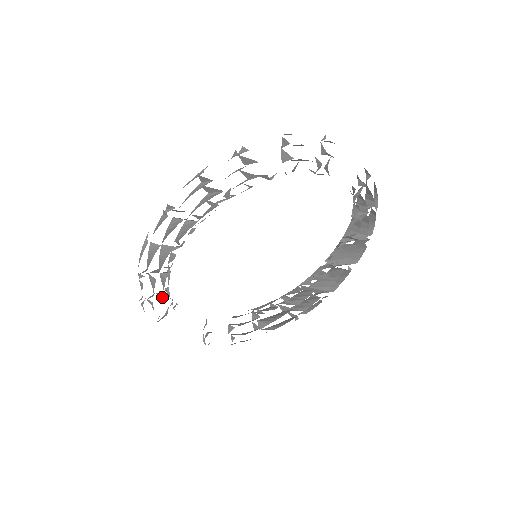
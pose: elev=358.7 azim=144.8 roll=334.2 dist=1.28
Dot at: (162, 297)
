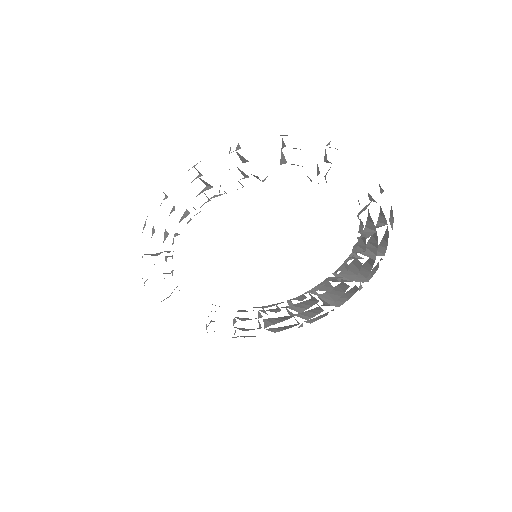
Dot at: occluded
